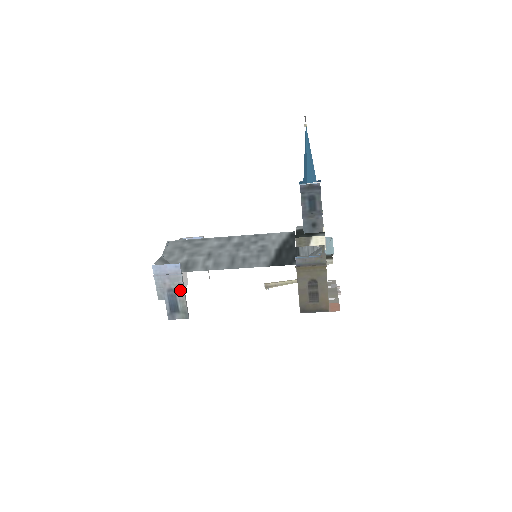
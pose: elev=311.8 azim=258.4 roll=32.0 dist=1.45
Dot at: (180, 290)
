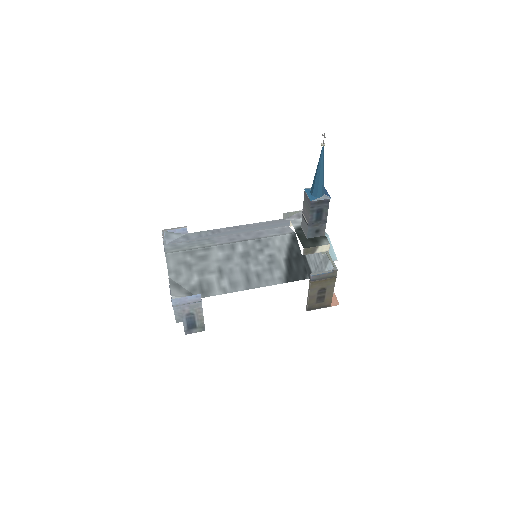
Dot at: (199, 313)
